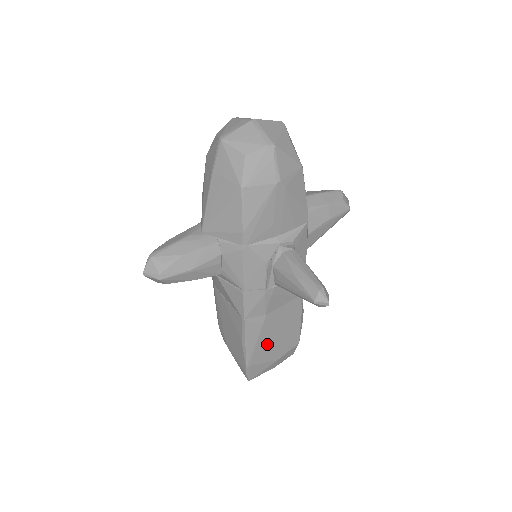
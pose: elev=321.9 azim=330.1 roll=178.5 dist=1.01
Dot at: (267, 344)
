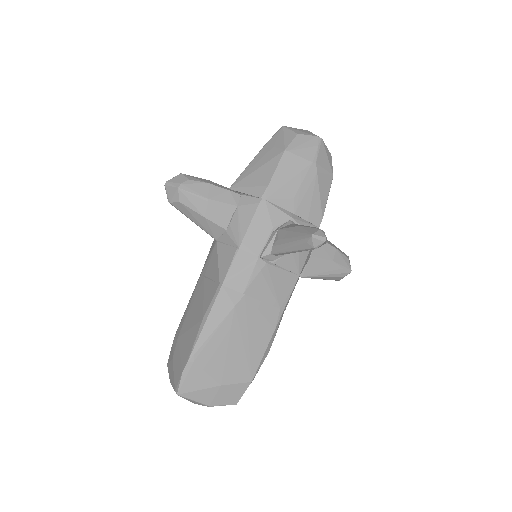
Dot at: (224, 344)
